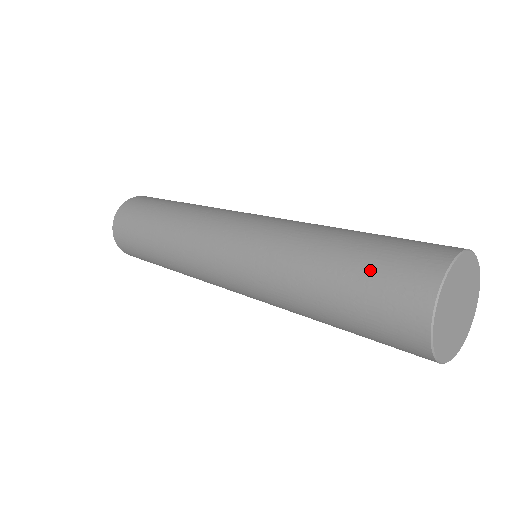
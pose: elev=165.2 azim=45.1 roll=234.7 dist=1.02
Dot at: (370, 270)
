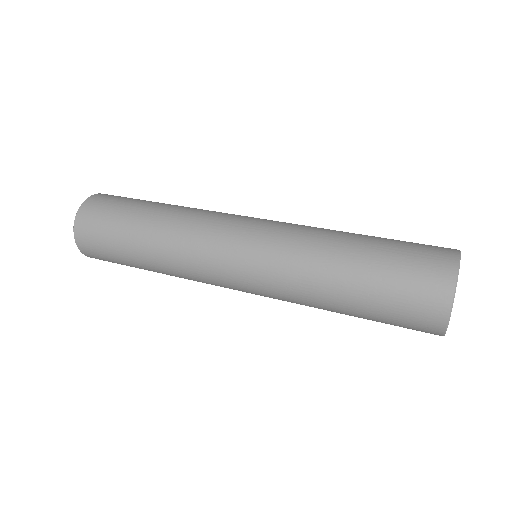
Dot at: (388, 314)
